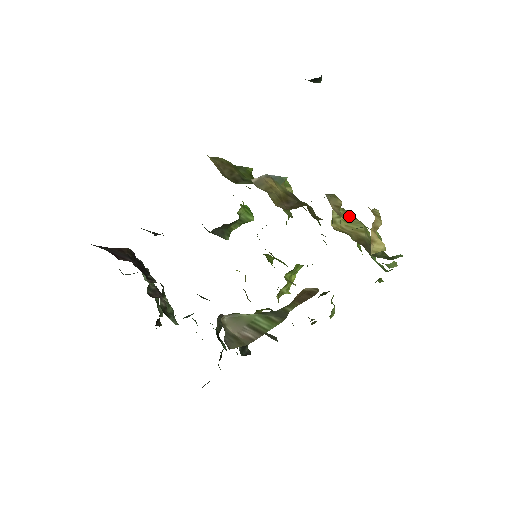
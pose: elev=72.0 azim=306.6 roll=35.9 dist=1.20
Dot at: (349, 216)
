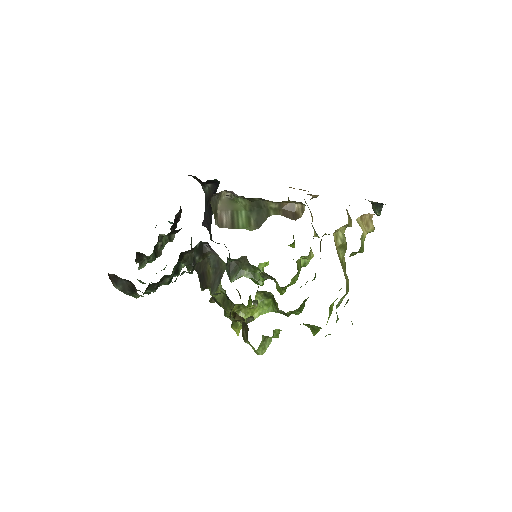
Dot at: (344, 265)
